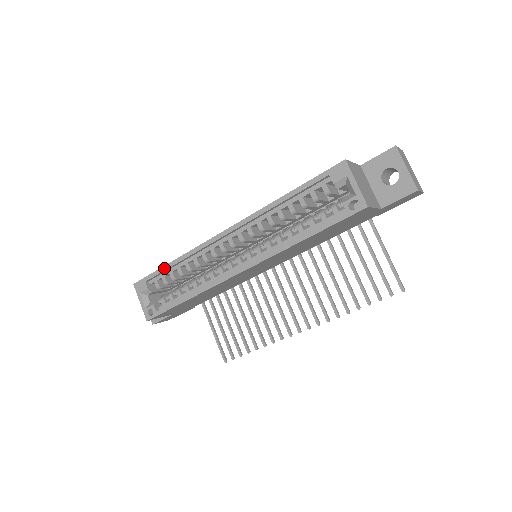
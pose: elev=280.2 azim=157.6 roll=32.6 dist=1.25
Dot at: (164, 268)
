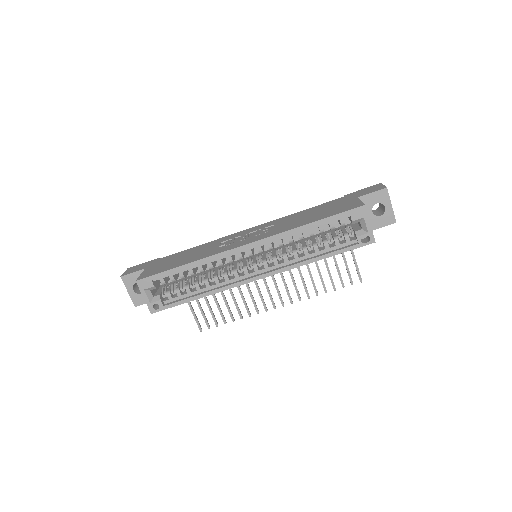
Dot at: (176, 270)
